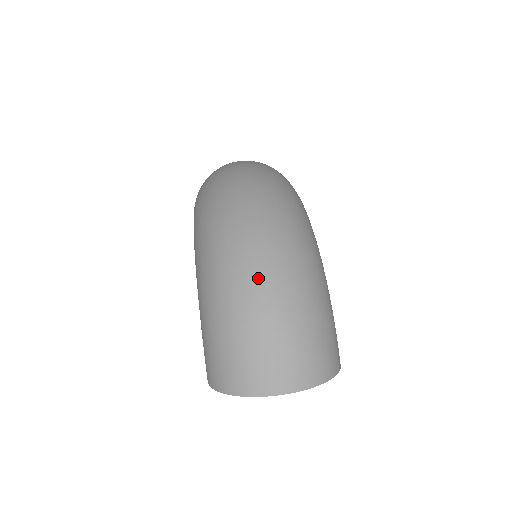
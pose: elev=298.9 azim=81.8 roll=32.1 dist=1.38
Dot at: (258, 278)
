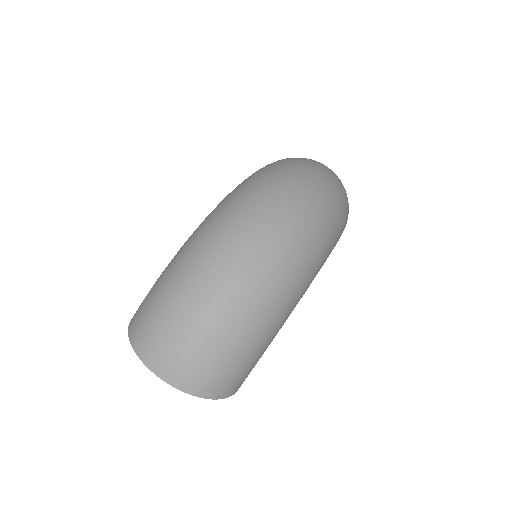
Dot at: (216, 281)
